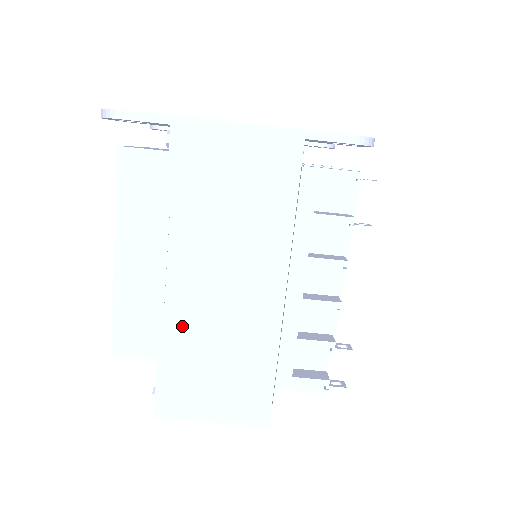
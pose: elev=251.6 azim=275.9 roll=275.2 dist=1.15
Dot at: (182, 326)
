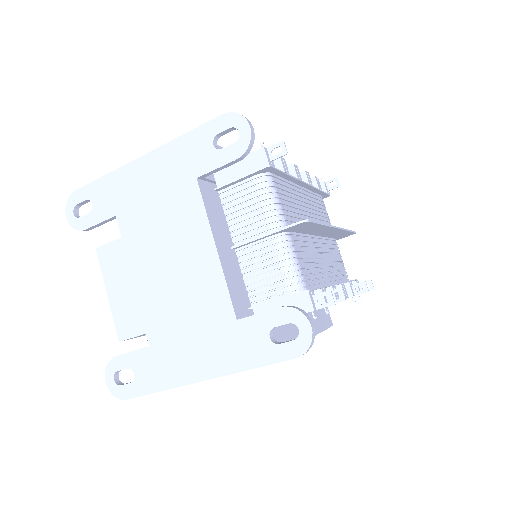
Dot at: occluded
